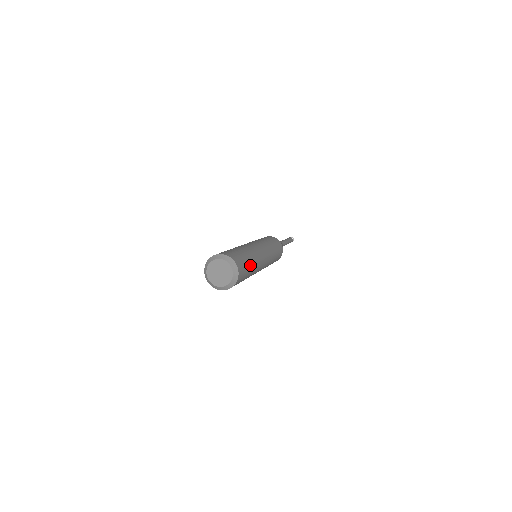
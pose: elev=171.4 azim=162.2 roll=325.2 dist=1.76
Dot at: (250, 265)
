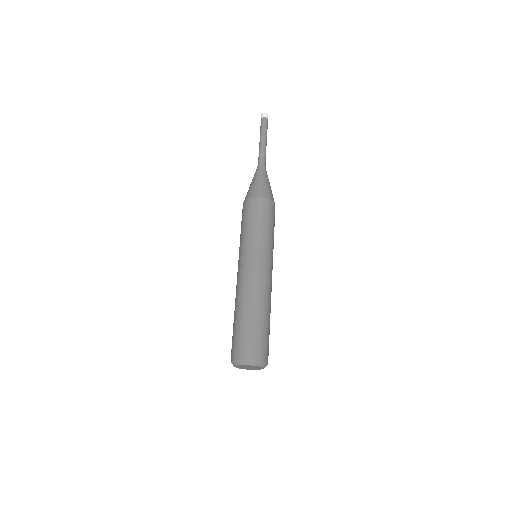
Dot at: occluded
